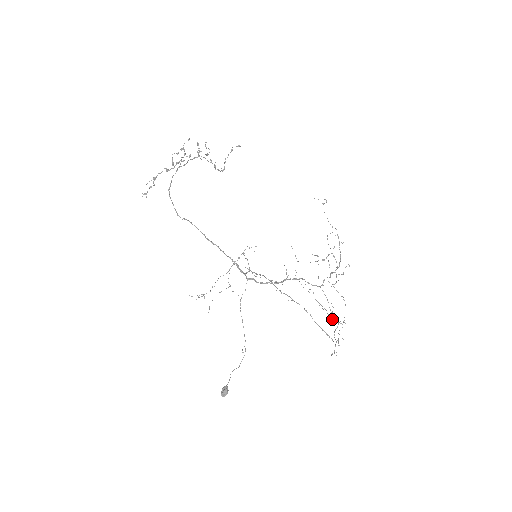
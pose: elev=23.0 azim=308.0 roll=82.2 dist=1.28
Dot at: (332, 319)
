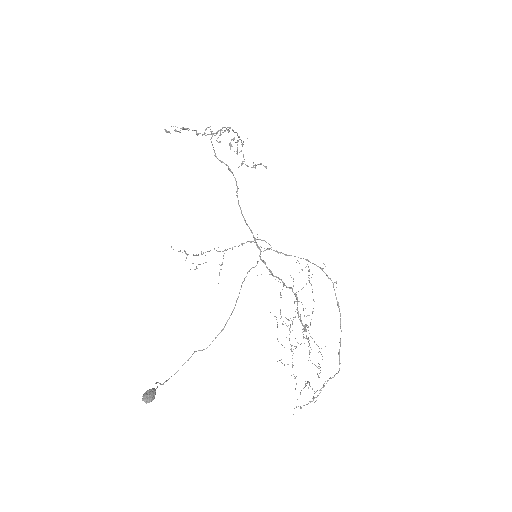
Dot at: occluded
